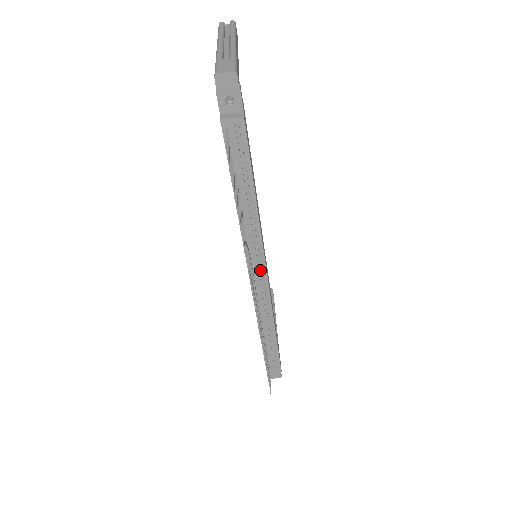
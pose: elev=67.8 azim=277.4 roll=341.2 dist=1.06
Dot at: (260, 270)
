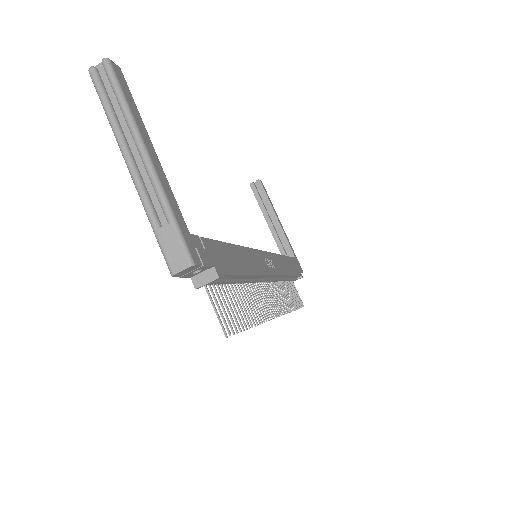
Dot at: (268, 278)
